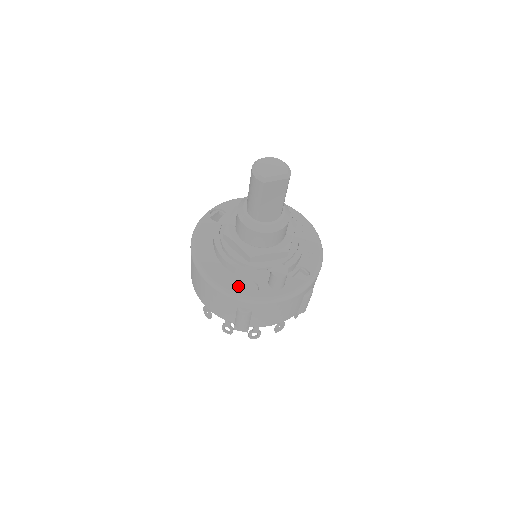
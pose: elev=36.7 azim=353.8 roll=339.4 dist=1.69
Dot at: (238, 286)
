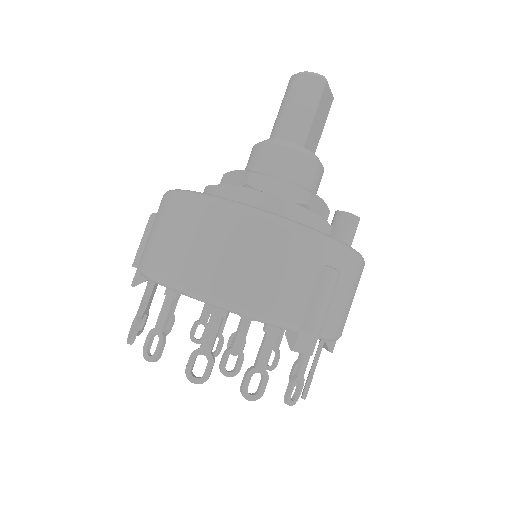
Dot at: occluded
